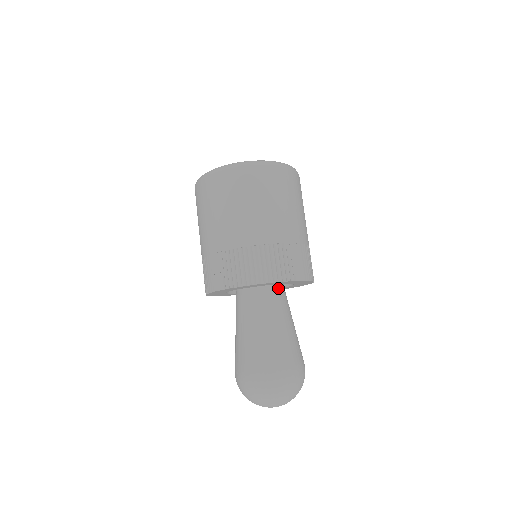
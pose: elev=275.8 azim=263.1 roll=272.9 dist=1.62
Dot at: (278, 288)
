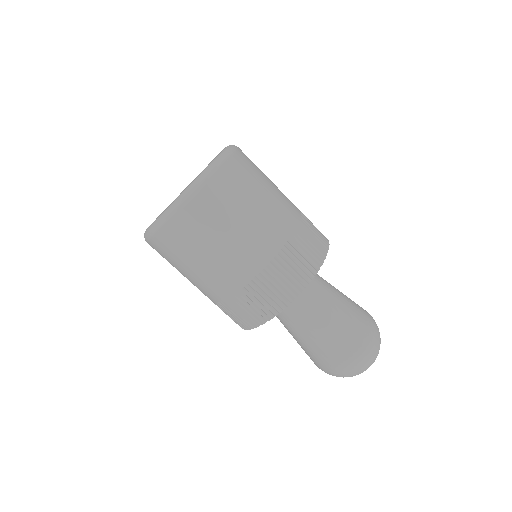
Dot at: occluded
